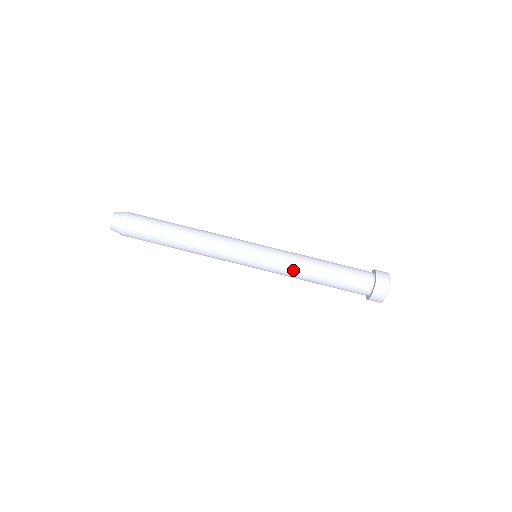
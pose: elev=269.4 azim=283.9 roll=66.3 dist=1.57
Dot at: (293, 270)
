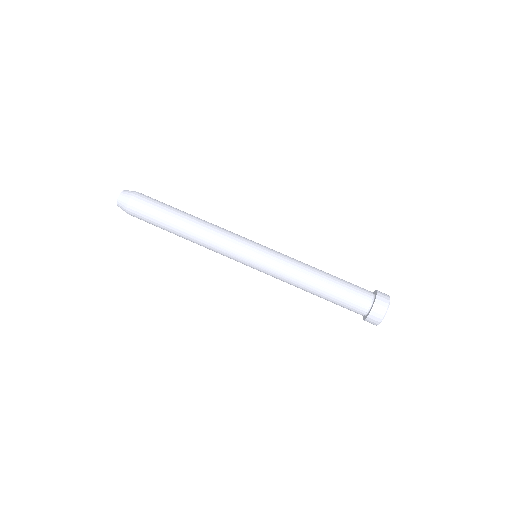
Dot at: (290, 277)
